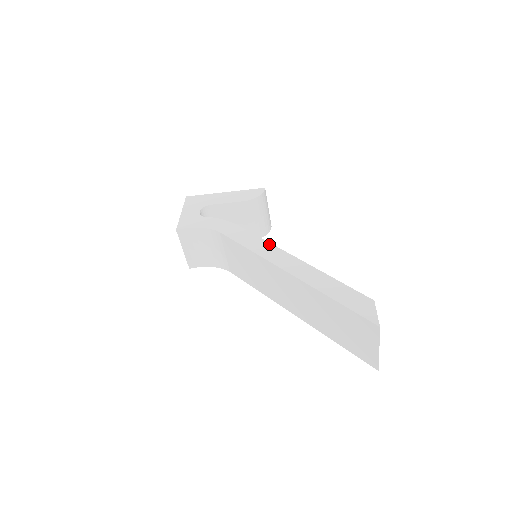
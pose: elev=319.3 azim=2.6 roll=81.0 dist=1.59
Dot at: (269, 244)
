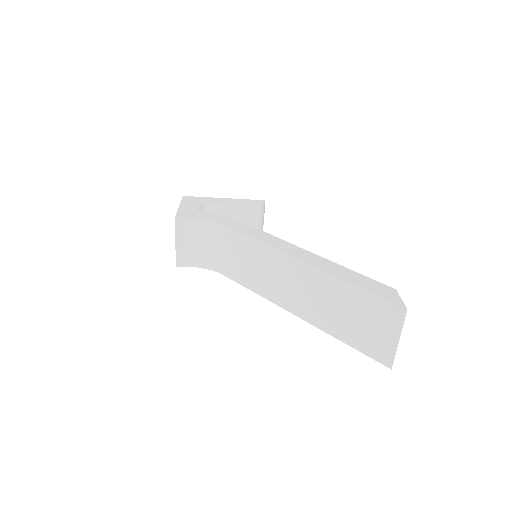
Dot at: (278, 238)
